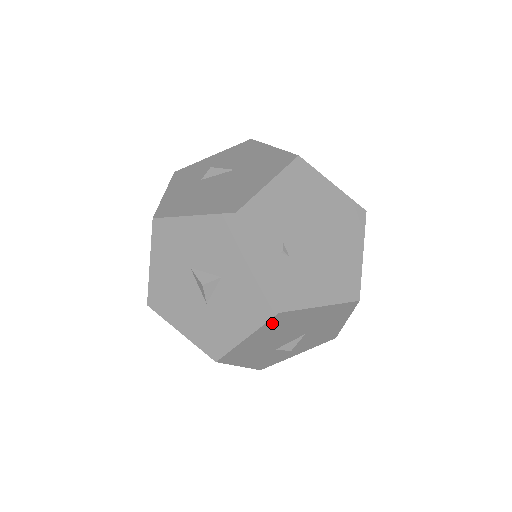
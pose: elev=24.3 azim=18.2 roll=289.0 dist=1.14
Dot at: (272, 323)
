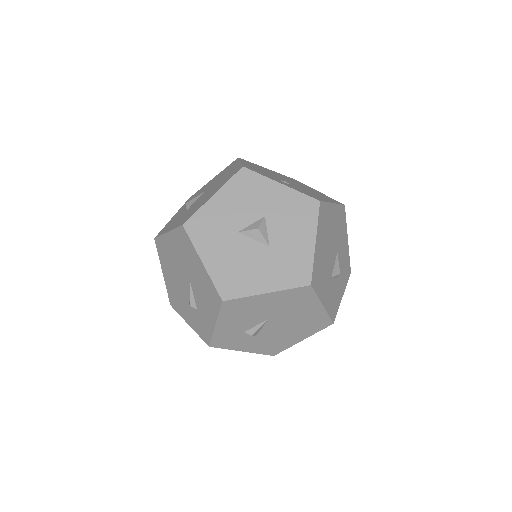
Dot at: (321, 219)
